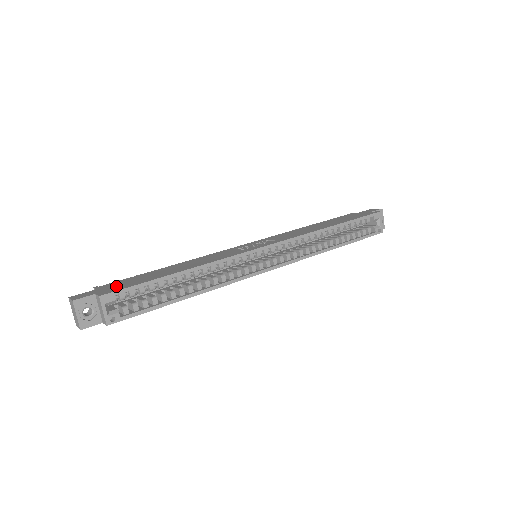
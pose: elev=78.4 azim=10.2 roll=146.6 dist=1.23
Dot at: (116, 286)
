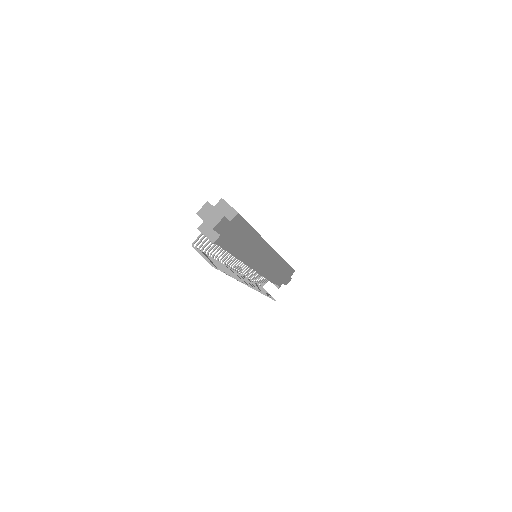
Dot at: occluded
